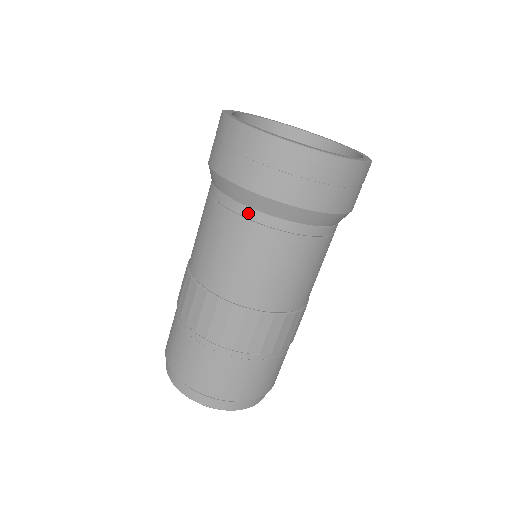
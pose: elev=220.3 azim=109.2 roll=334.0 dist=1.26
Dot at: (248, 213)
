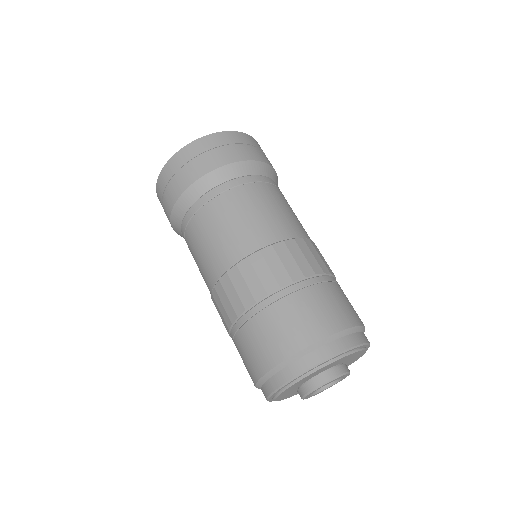
Dot at: (185, 222)
